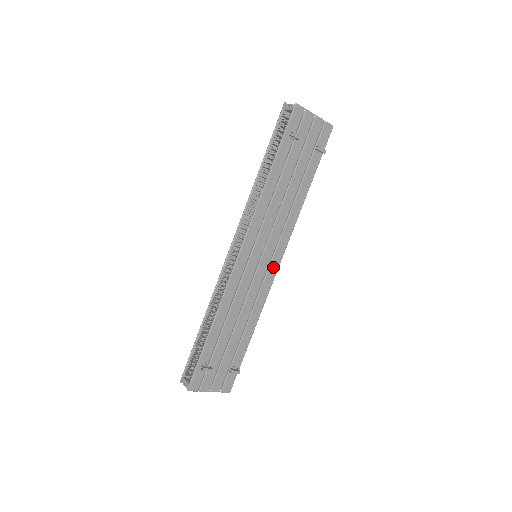
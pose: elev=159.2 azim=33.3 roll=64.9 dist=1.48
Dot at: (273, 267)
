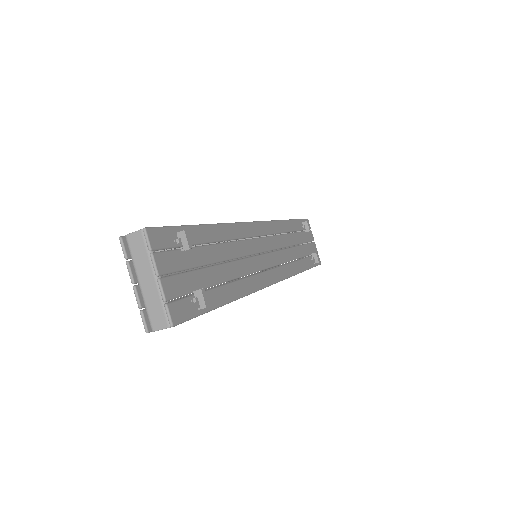
Dot at: (270, 276)
